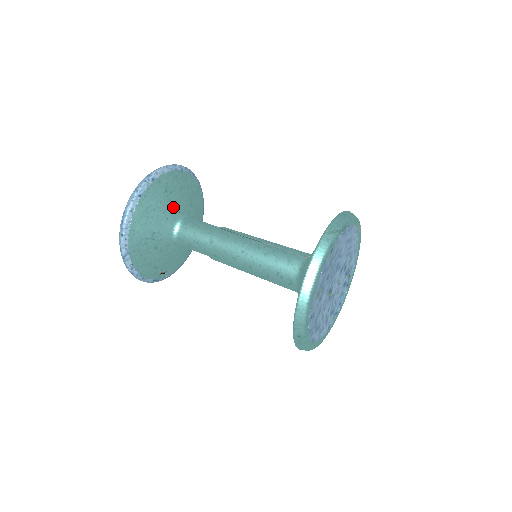
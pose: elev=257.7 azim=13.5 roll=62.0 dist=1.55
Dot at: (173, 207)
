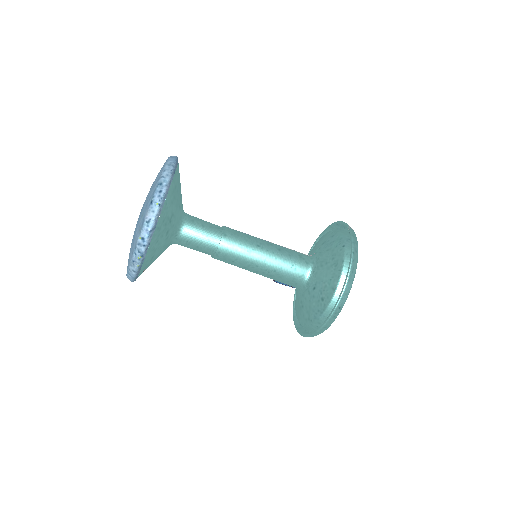
Dot at: (181, 197)
